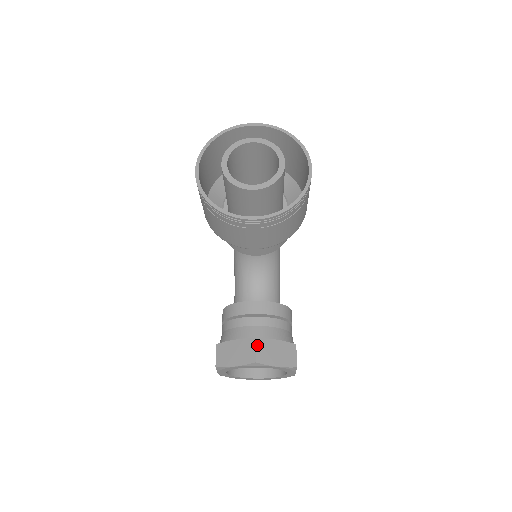
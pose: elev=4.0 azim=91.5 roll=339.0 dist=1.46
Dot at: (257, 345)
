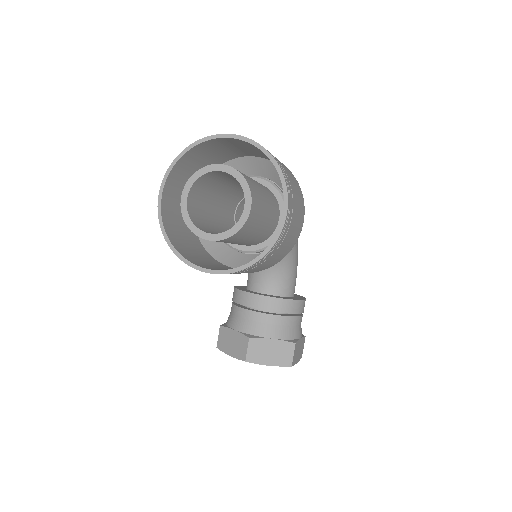
Dot at: (250, 345)
